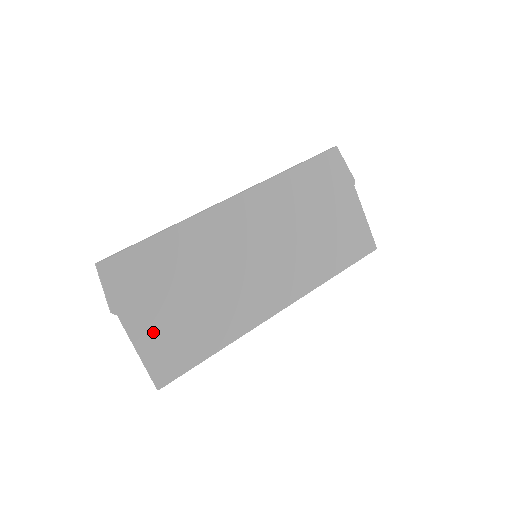
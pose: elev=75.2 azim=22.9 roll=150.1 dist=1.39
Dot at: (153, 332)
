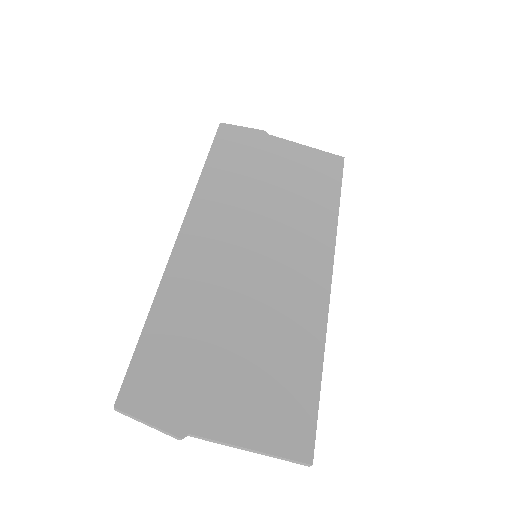
Dot at: (241, 413)
